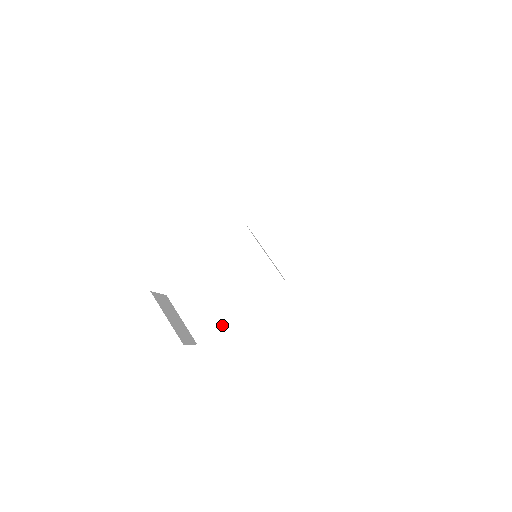
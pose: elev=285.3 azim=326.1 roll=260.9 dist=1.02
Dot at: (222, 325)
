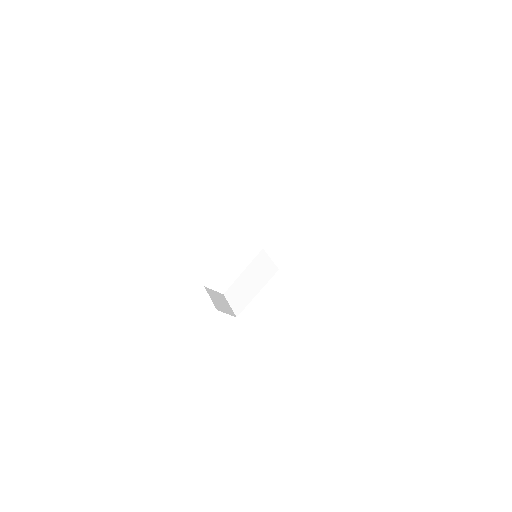
Dot at: (248, 303)
